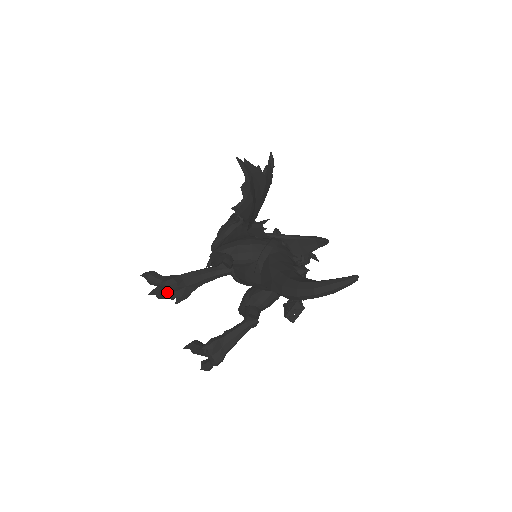
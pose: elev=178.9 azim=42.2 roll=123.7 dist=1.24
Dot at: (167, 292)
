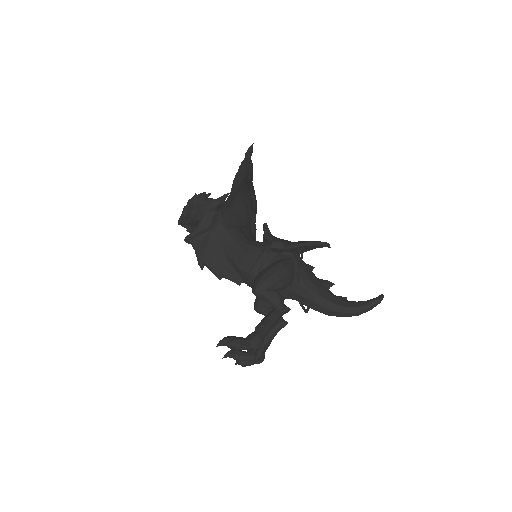
Dot at: (251, 349)
